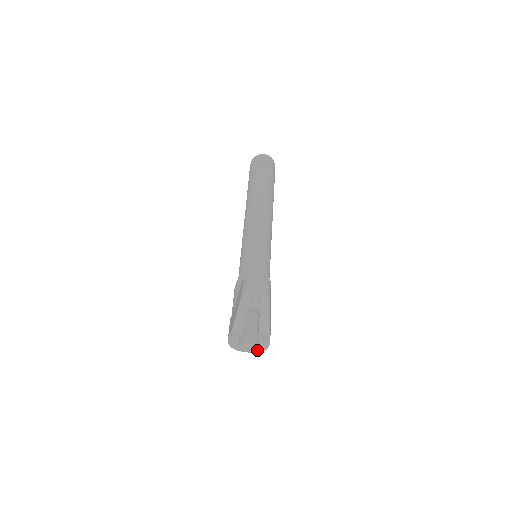
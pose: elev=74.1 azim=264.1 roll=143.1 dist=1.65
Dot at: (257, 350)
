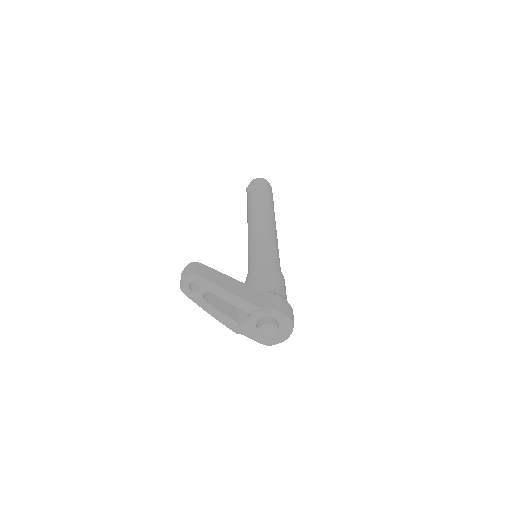
Dot at: (290, 329)
